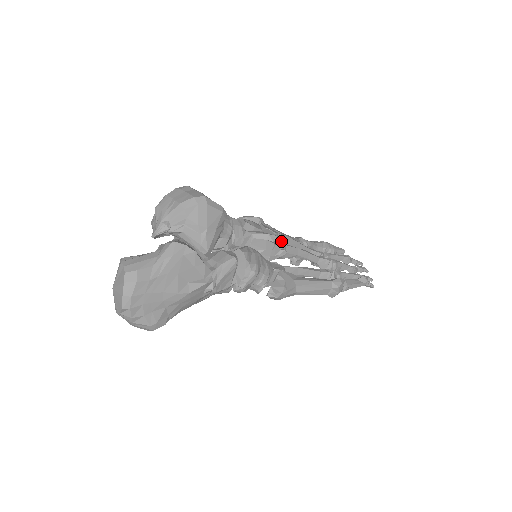
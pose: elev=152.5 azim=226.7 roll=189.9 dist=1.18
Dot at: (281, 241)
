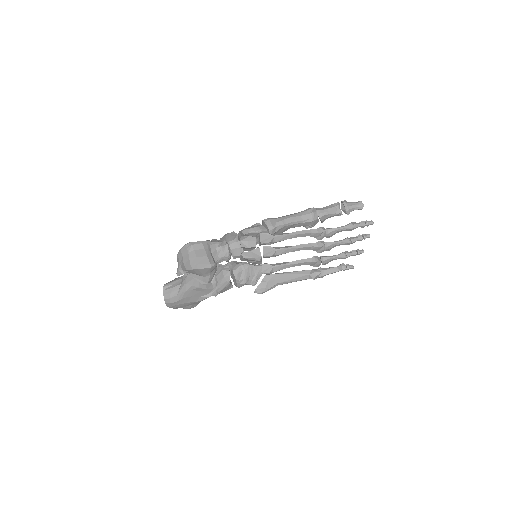
Dot at: (278, 241)
